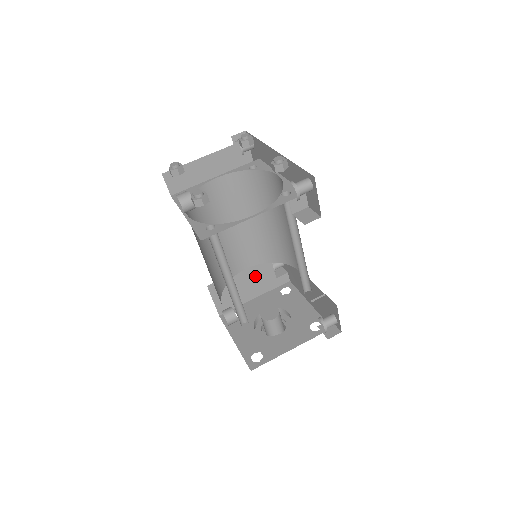
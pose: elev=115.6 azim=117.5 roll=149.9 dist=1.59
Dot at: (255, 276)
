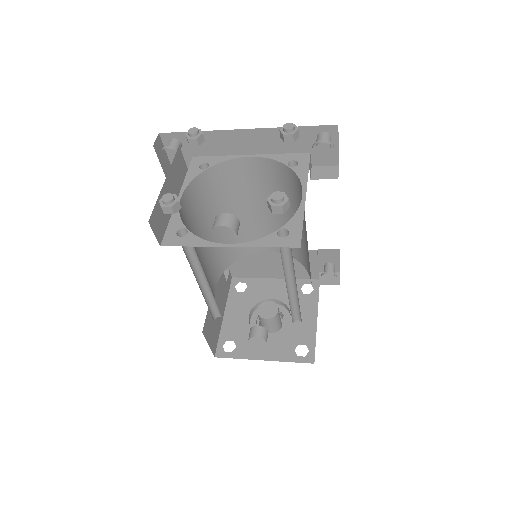
Dot at: (218, 292)
